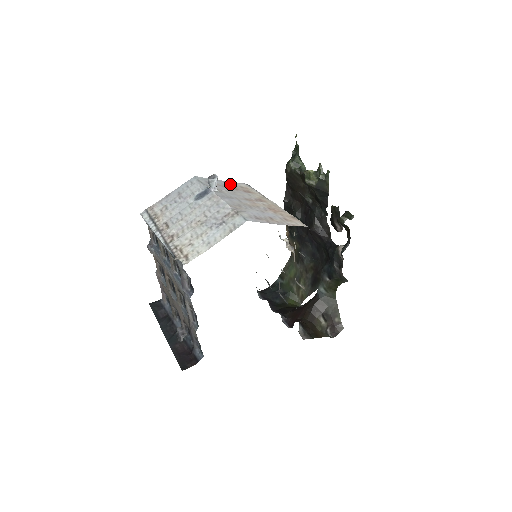
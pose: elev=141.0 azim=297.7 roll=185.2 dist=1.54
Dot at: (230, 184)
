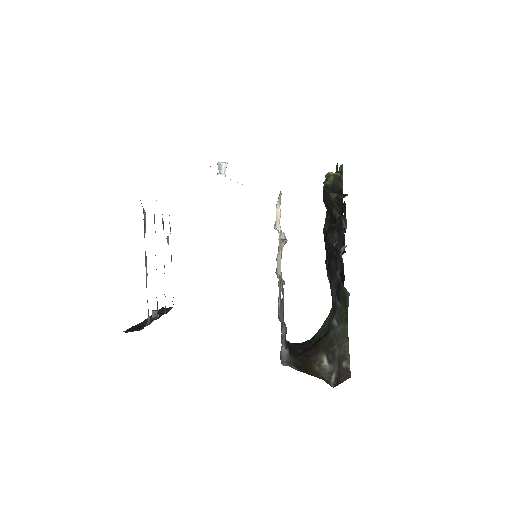
Dot at: occluded
